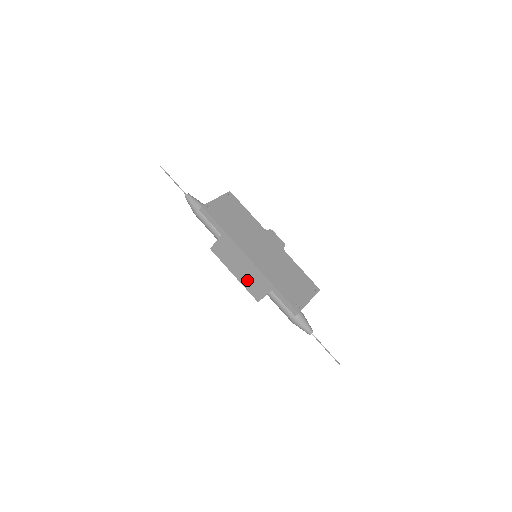
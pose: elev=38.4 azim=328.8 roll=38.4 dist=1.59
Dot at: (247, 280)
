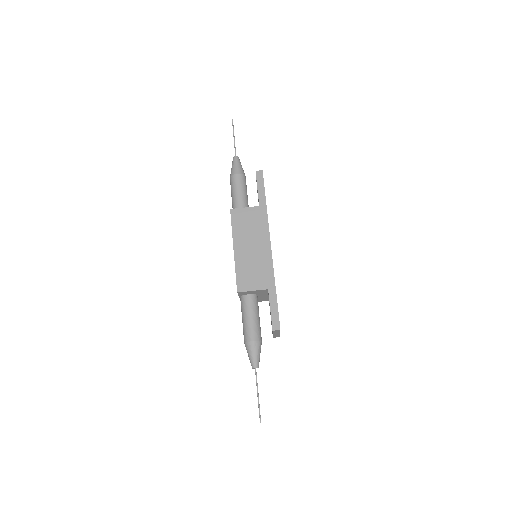
Dot at: (246, 263)
